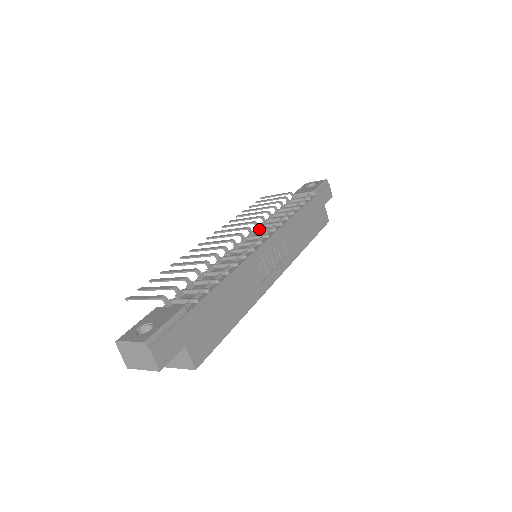
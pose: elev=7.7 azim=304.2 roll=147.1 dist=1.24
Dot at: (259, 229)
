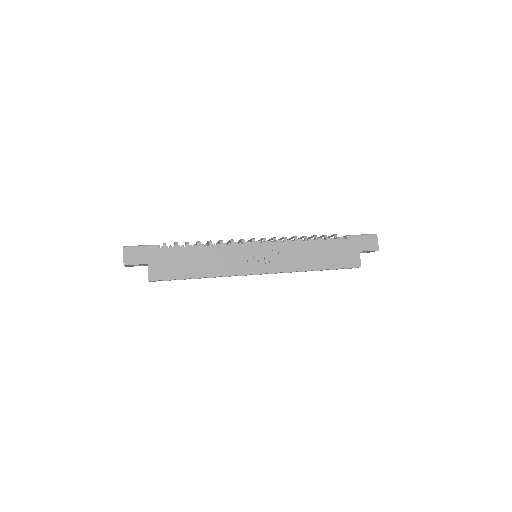
Dot at: occluded
